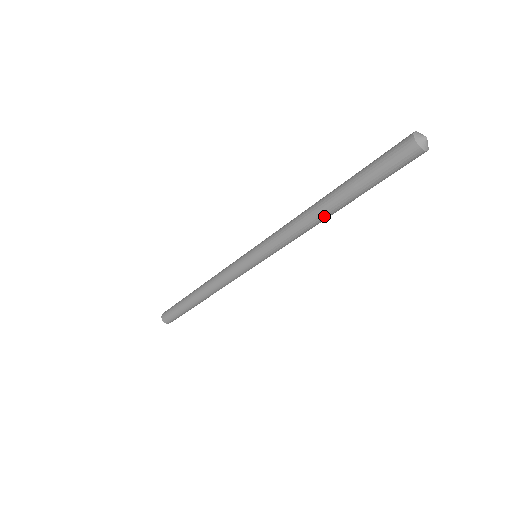
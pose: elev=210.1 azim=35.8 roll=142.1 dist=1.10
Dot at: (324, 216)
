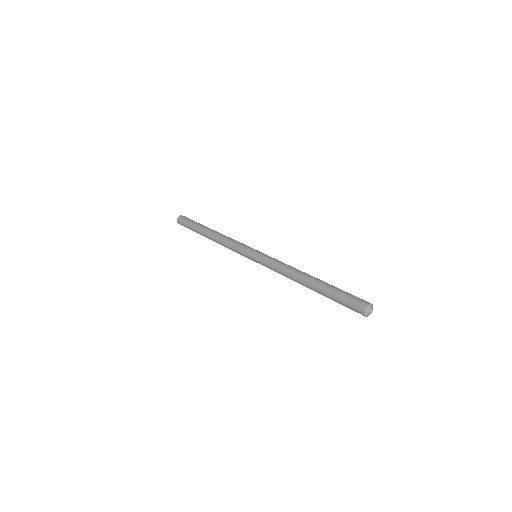
Dot at: occluded
